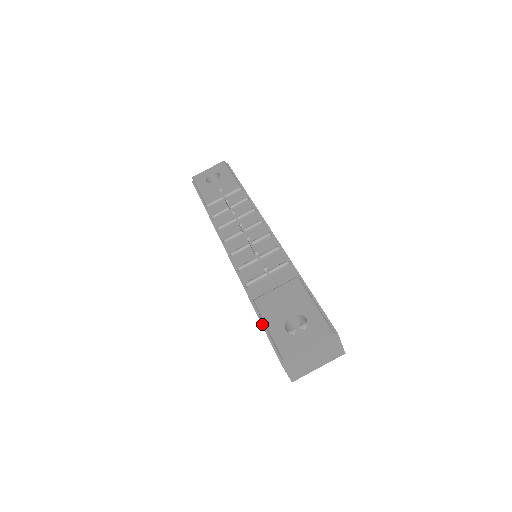
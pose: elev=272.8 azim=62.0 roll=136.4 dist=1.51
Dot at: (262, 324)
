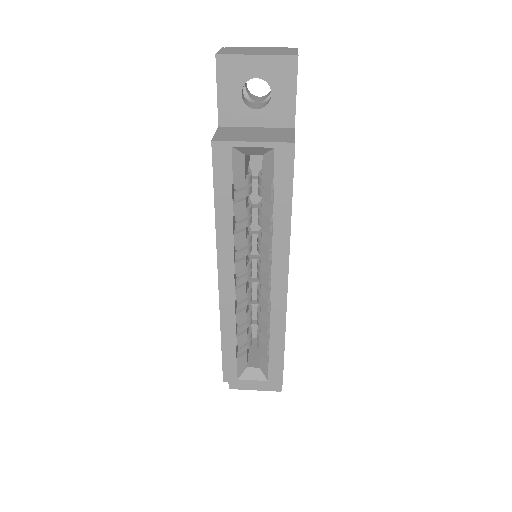
Dot at: occluded
